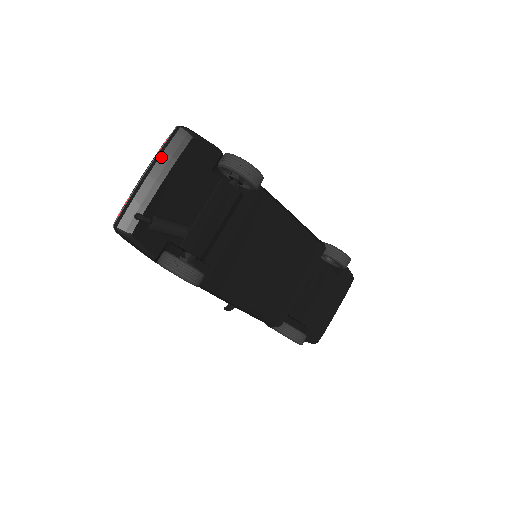
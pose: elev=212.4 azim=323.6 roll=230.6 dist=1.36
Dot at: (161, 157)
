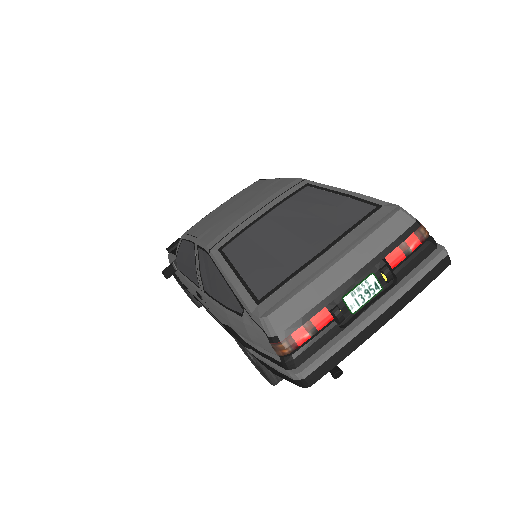
Dot at: occluded
